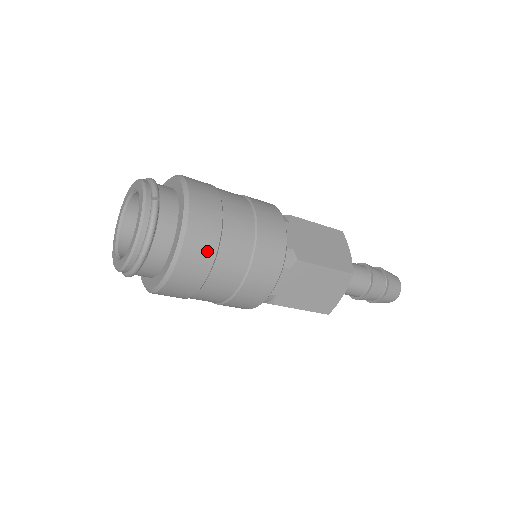
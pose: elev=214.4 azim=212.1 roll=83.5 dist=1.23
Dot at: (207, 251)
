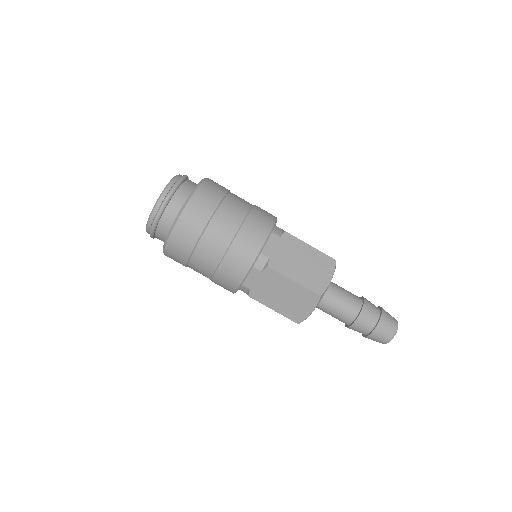
Dot at: (215, 195)
